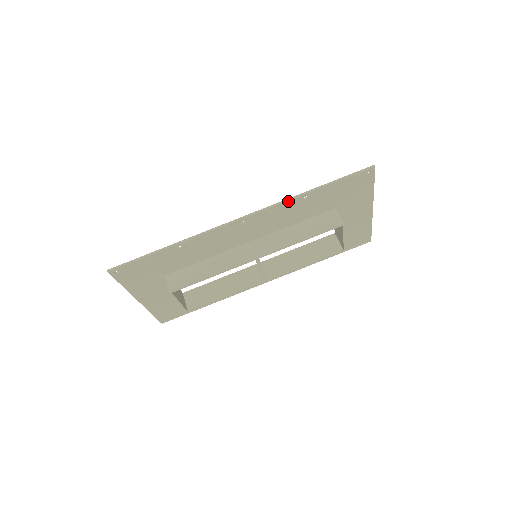
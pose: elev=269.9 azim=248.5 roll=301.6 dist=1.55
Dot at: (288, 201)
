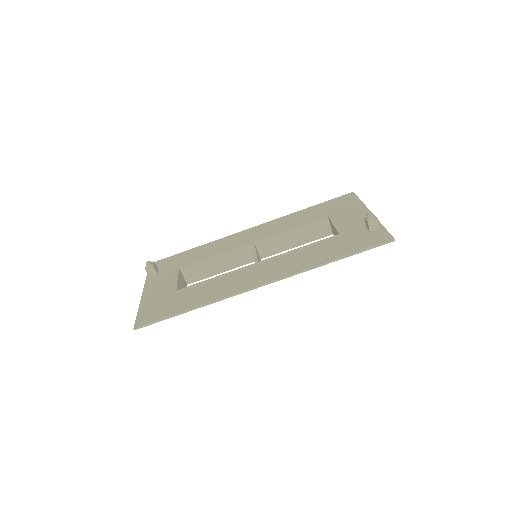
Dot at: (307, 270)
